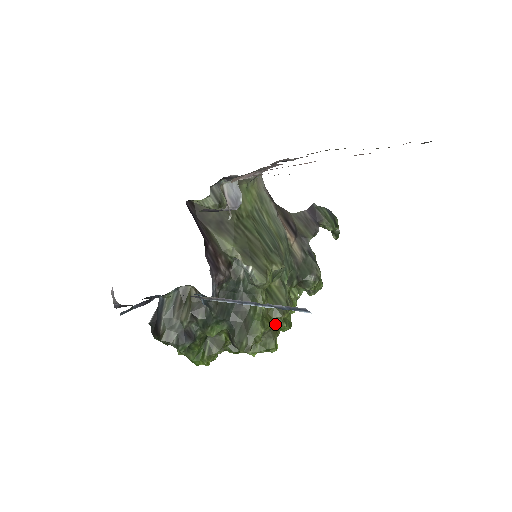
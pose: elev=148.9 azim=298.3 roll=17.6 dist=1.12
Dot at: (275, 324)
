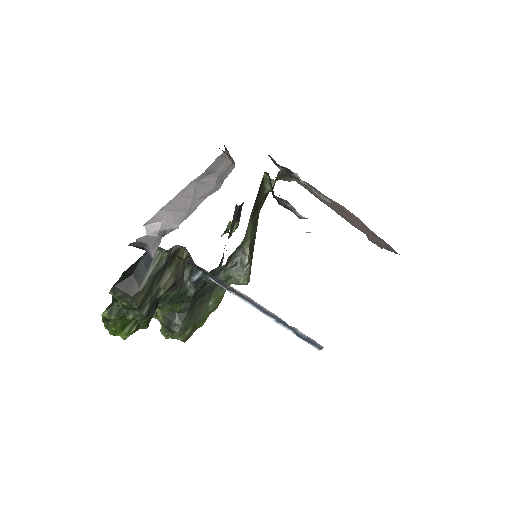
Dot at: occluded
